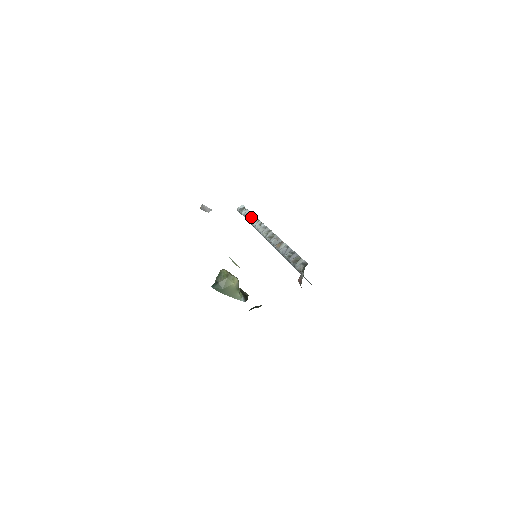
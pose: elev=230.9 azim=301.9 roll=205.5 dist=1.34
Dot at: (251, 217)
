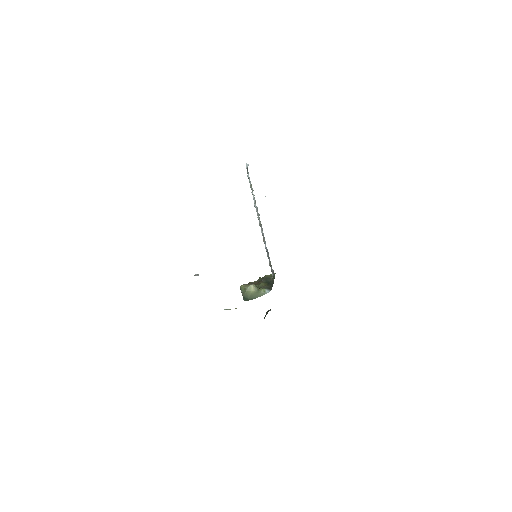
Dot at: (251, 188)
